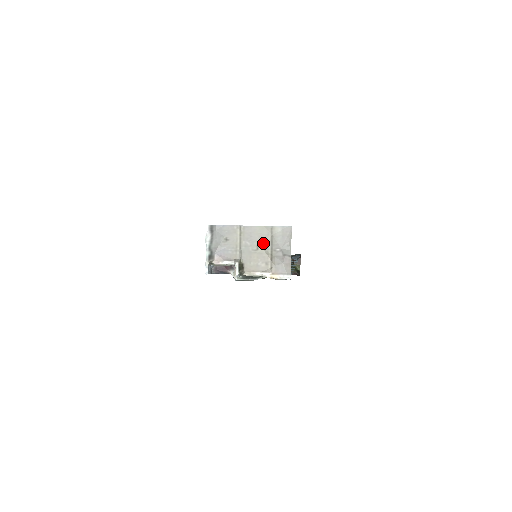
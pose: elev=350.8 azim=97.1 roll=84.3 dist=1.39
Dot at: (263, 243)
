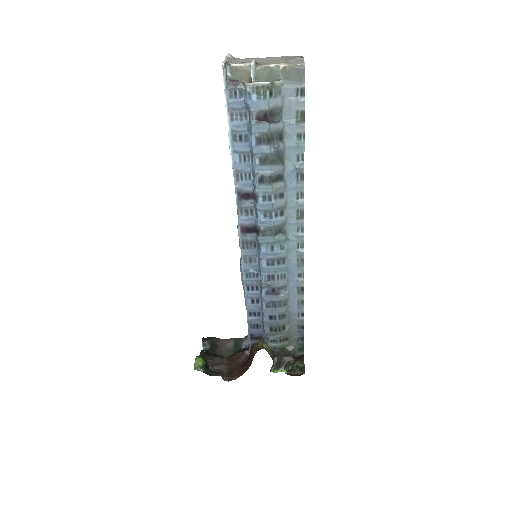
Dot at: (278, 60)
